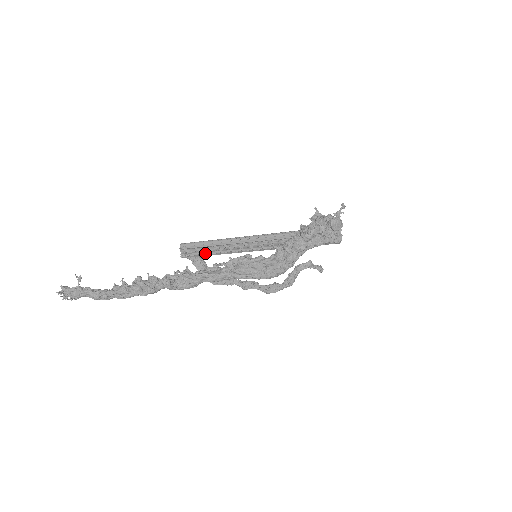
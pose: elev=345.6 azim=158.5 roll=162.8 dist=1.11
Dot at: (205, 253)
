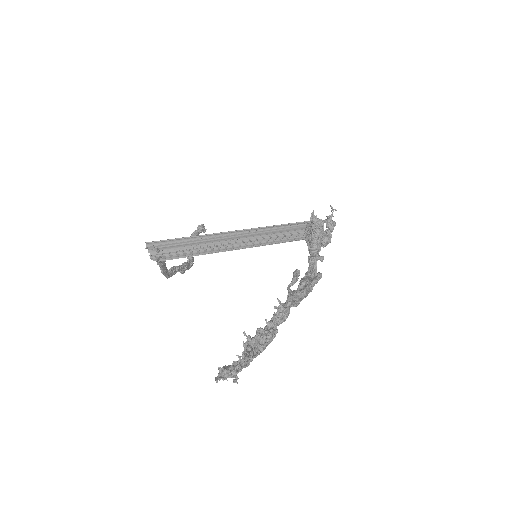
Dot at: (184, 253)
